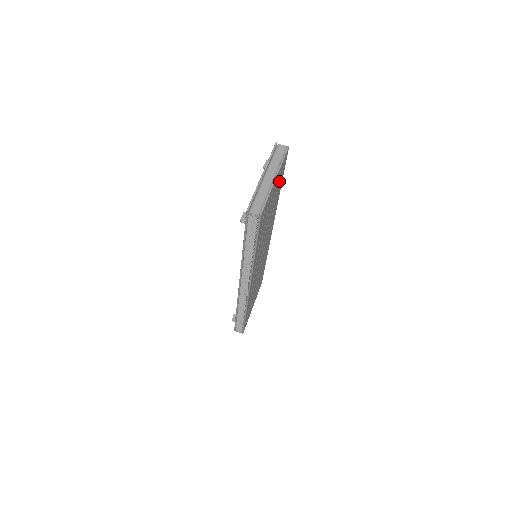
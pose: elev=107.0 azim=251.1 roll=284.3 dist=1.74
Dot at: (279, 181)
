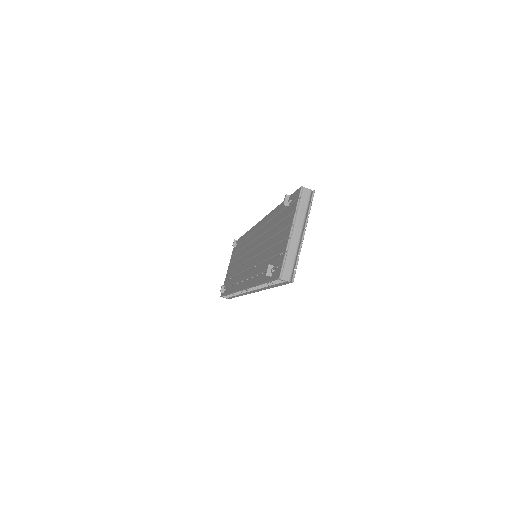
Dot at: occluded
